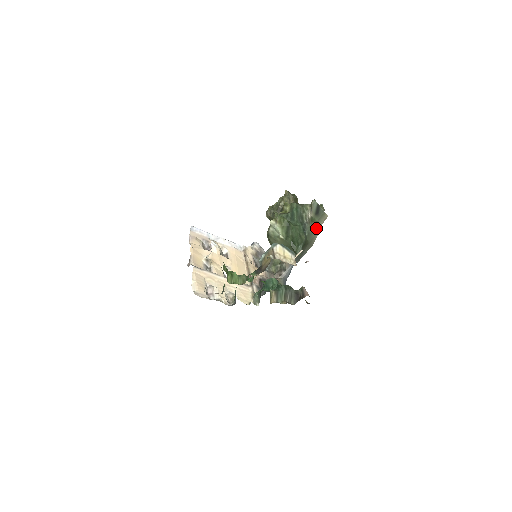
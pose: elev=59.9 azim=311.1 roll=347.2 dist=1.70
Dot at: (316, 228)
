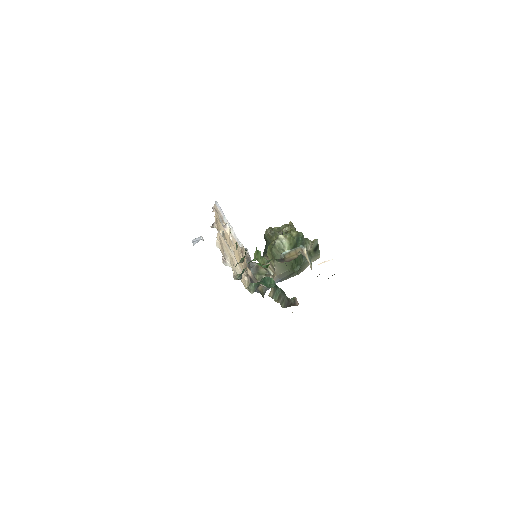
Dot at: occluded
